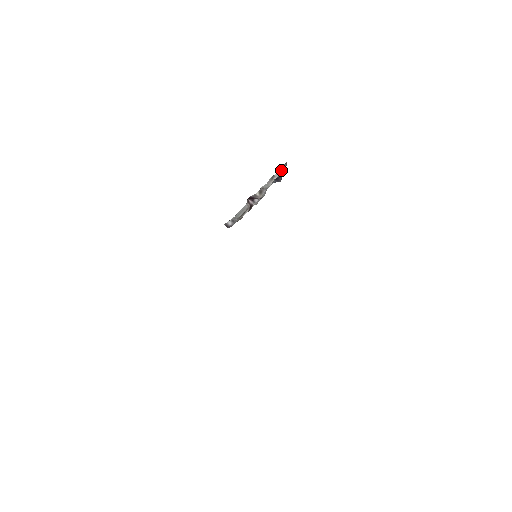
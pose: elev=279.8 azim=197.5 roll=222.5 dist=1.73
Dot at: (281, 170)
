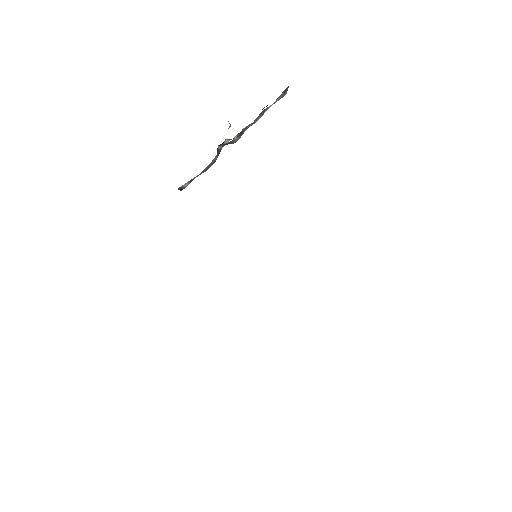
Dot at: (279, 97)
